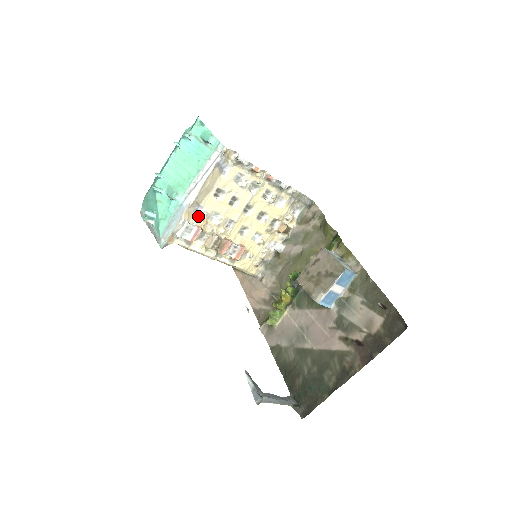
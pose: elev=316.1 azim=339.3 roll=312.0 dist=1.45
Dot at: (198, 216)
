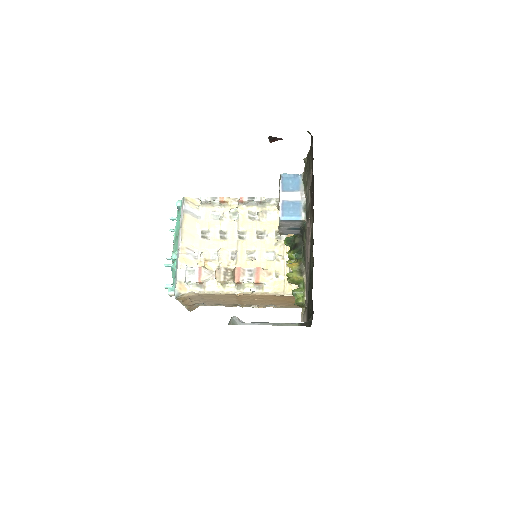
Dot at: (198, 260)
